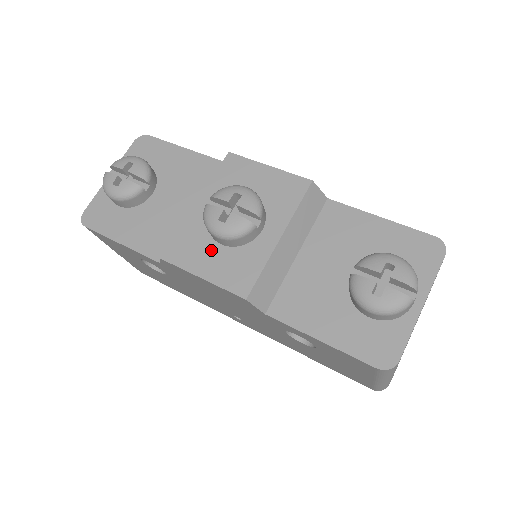
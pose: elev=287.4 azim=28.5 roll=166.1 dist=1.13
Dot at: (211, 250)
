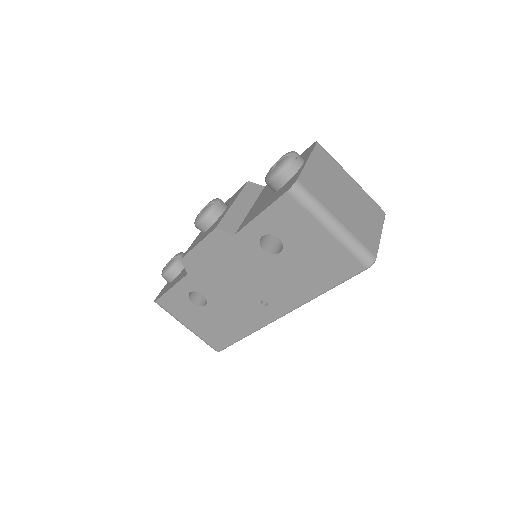
Dot at: (203, 235)
